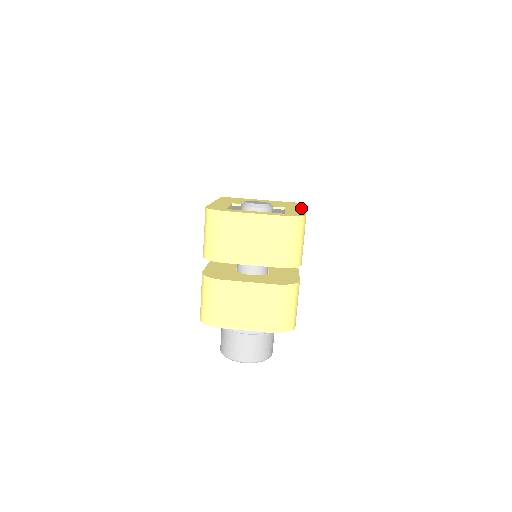
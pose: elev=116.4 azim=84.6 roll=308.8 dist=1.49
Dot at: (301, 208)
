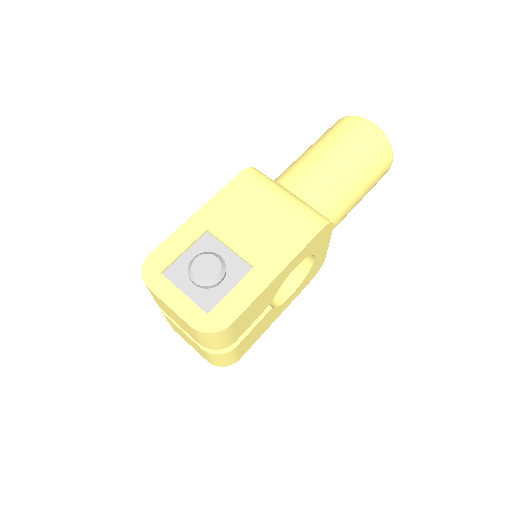
Dot at: (272, 276)
